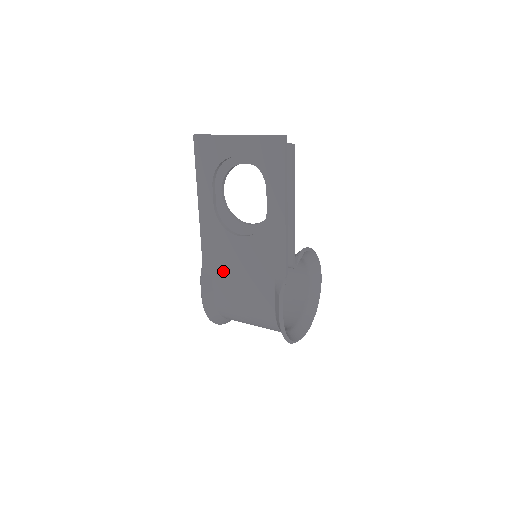
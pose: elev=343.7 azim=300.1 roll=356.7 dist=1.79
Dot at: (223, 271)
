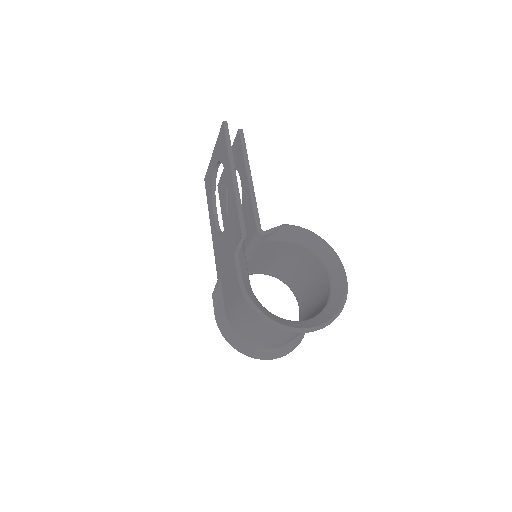
Dot at: (224, 276)
